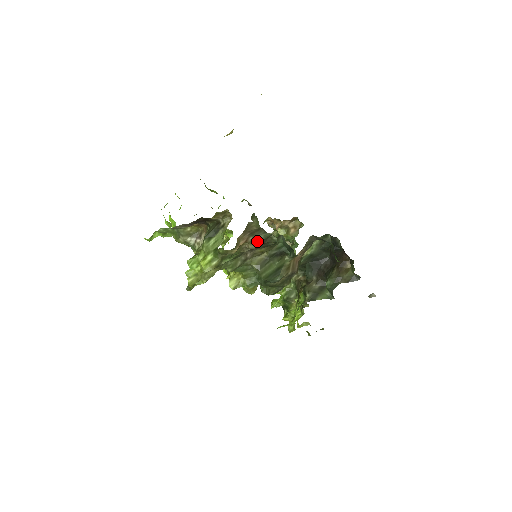
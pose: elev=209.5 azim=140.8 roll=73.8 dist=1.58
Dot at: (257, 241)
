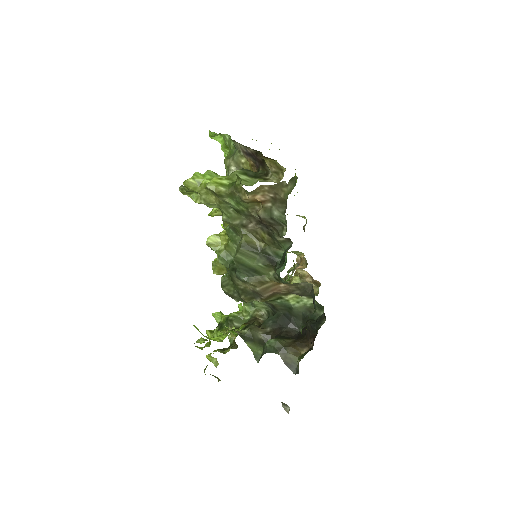
Dot at: (270, 214)
